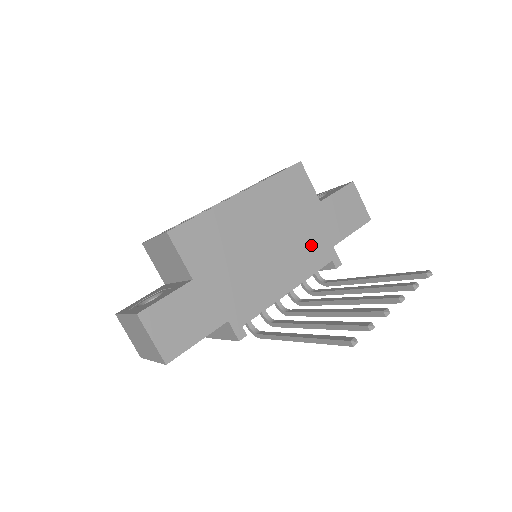
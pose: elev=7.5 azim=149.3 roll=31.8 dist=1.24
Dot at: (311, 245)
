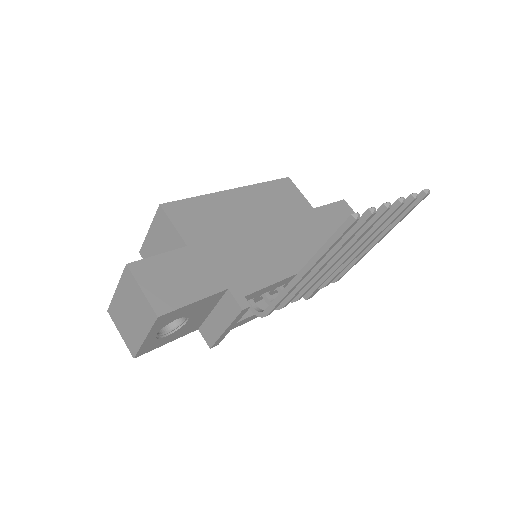
Dot at: (311, 240)
